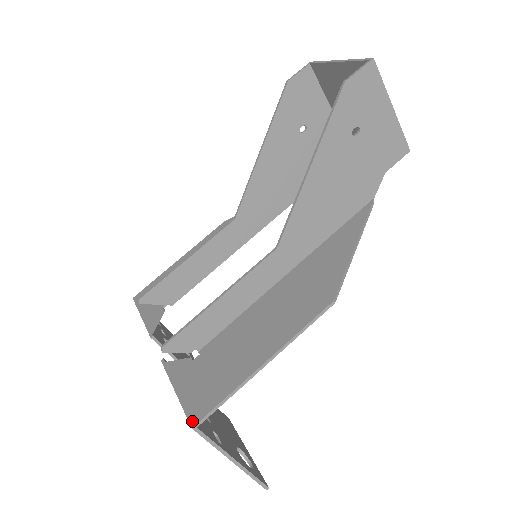
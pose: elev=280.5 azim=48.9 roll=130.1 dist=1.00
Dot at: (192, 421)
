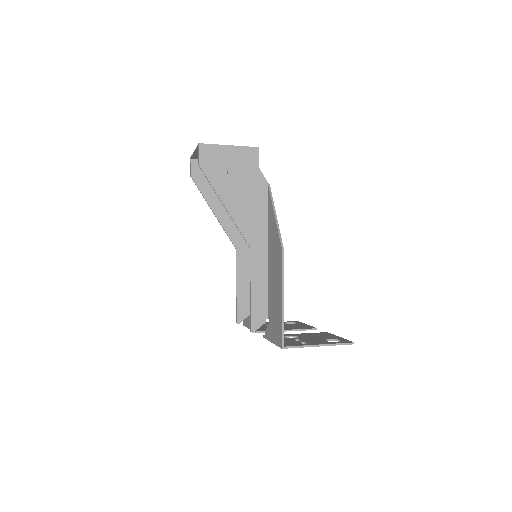
Dot at: (280, 346)
